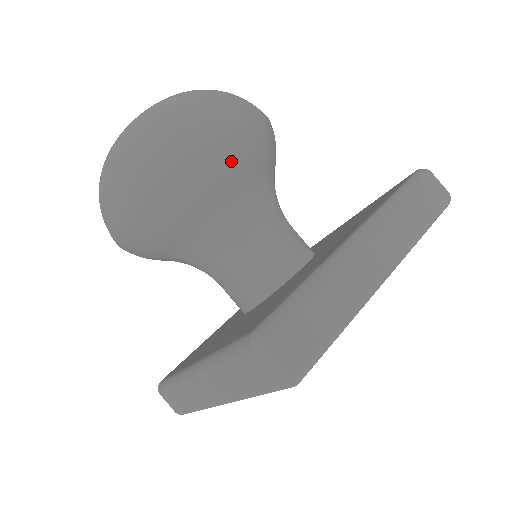
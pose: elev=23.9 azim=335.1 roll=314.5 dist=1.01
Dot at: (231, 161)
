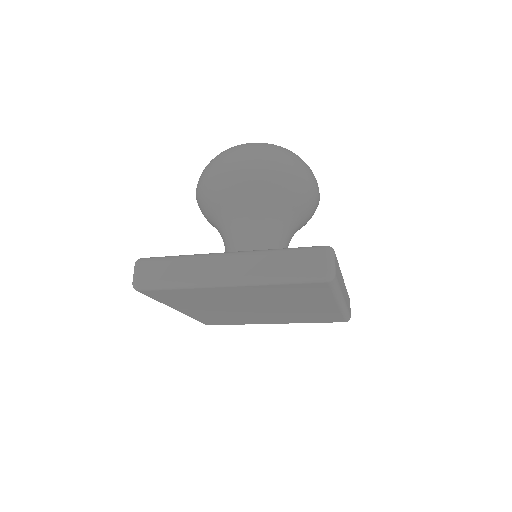
Dot at: (311, 203)
